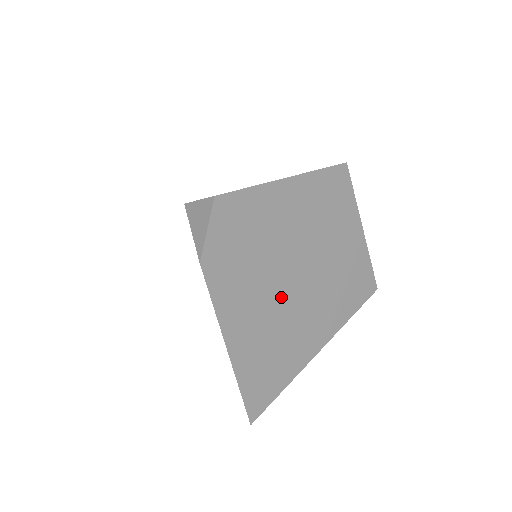
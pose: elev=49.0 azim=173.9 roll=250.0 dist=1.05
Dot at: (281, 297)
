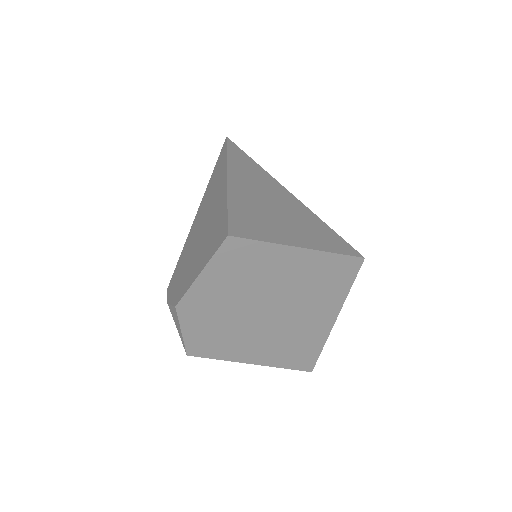
Dot at: (264, 327)
